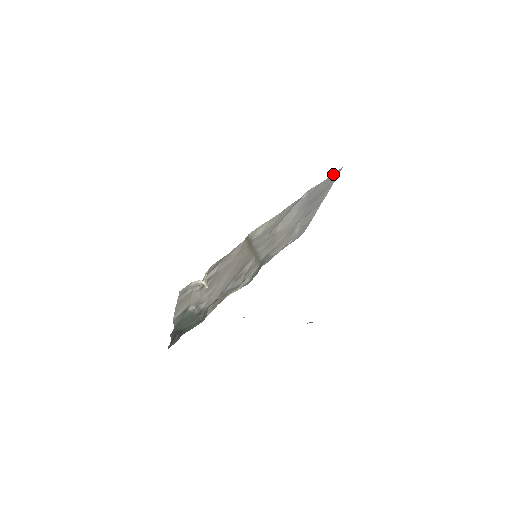
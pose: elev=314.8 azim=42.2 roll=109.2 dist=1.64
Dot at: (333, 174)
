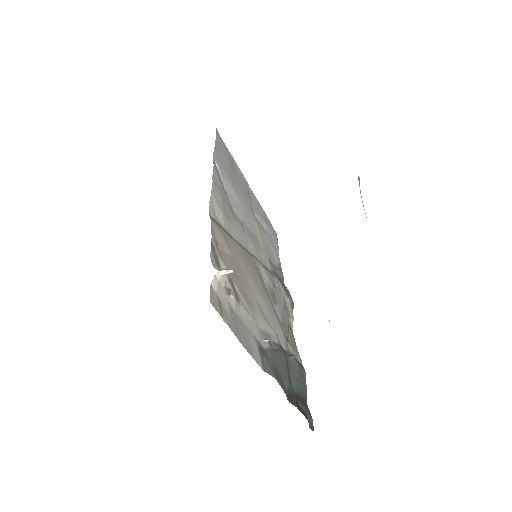
Dot at: (216, 137)
